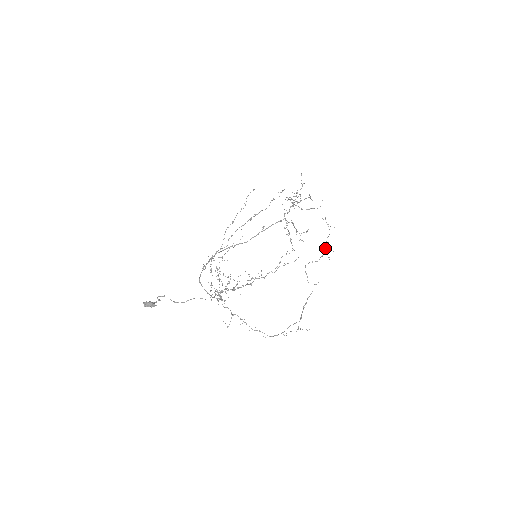
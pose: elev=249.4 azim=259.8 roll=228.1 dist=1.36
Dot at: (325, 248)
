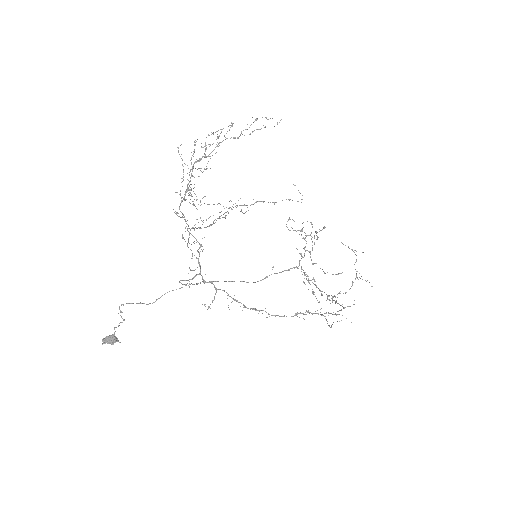
Dot at: occluded
